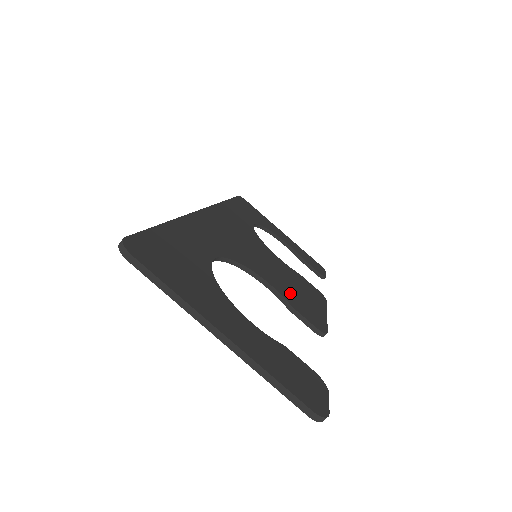
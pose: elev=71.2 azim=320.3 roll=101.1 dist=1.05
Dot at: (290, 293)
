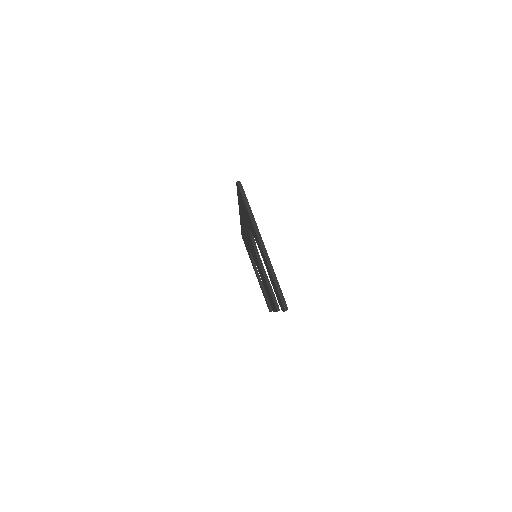
Dot at: occluded
